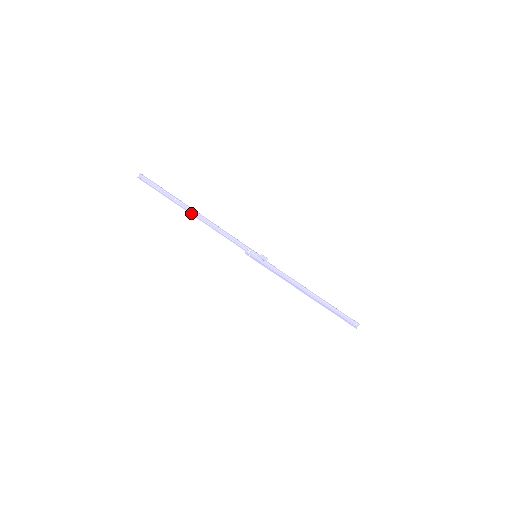
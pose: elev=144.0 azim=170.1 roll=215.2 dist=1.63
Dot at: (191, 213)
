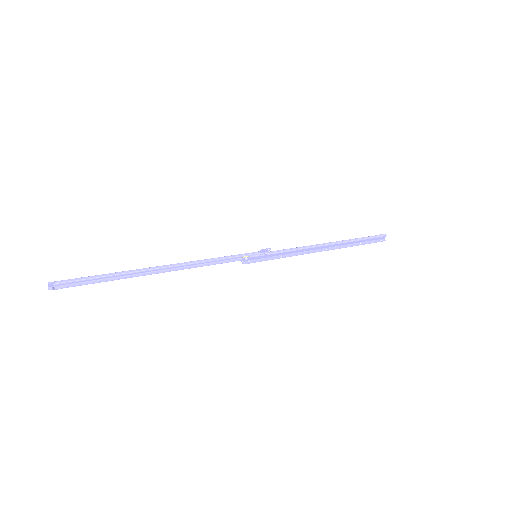
Dot at: (152, 273)
